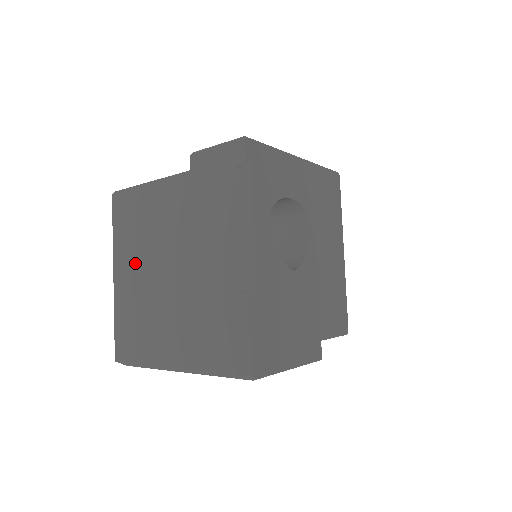
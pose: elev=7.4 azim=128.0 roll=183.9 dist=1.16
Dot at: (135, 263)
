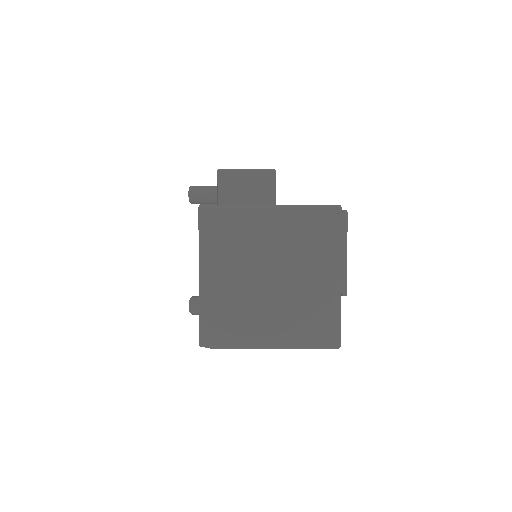
Dot at: (228, 268)
